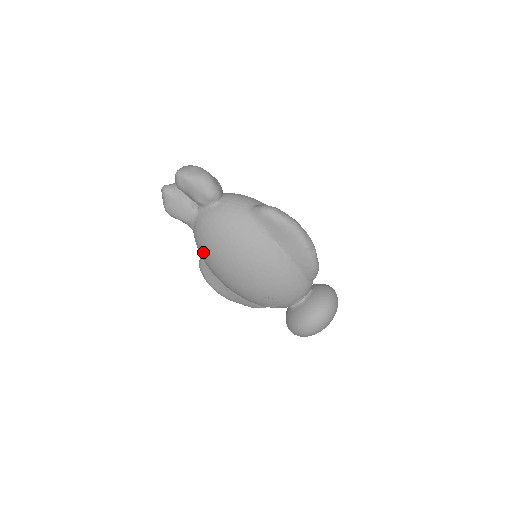
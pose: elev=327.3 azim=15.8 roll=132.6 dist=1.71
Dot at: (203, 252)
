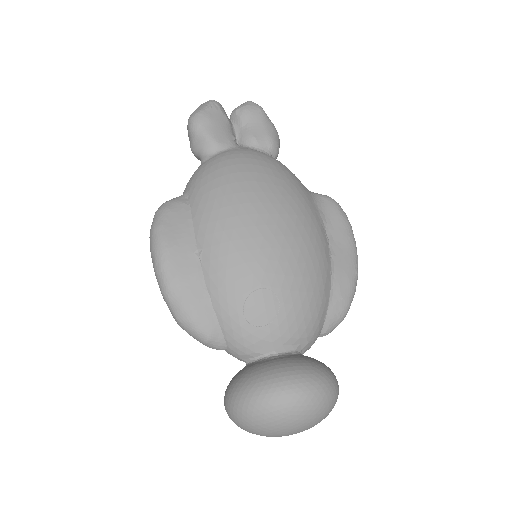
Dot at: (219, 175)
